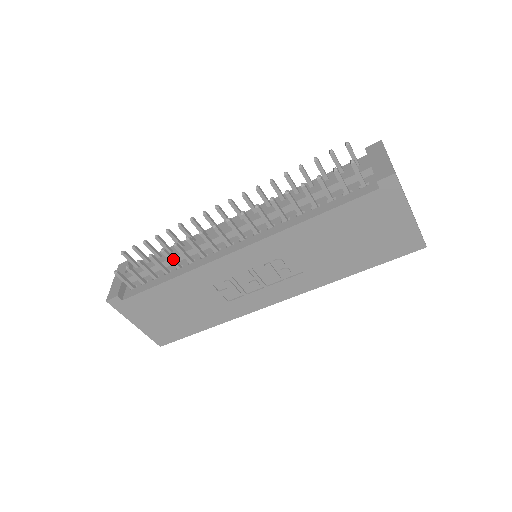
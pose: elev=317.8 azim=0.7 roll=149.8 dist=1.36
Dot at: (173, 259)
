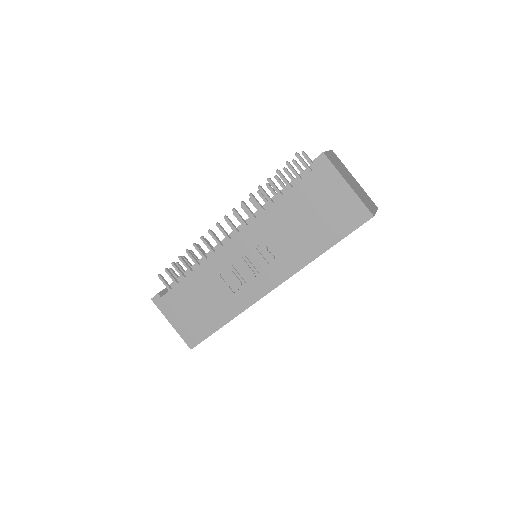
Dot at: (194, 258)
